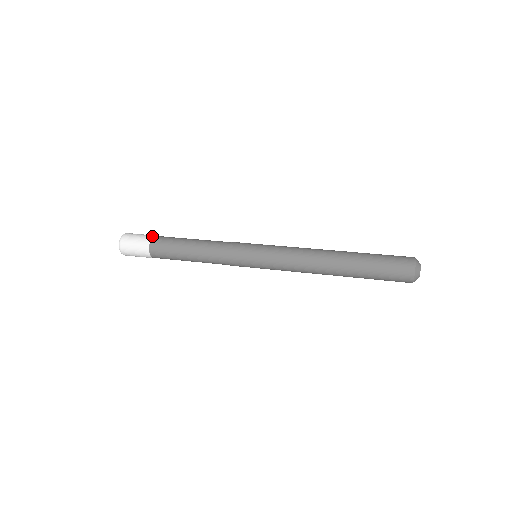
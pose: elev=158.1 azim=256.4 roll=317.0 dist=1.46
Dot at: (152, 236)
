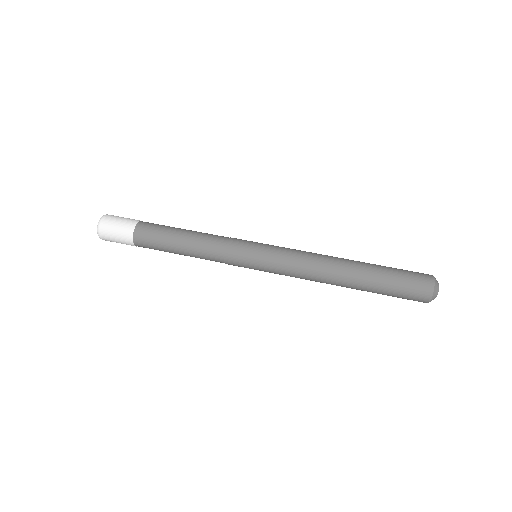
Dot at: (132, 239)
